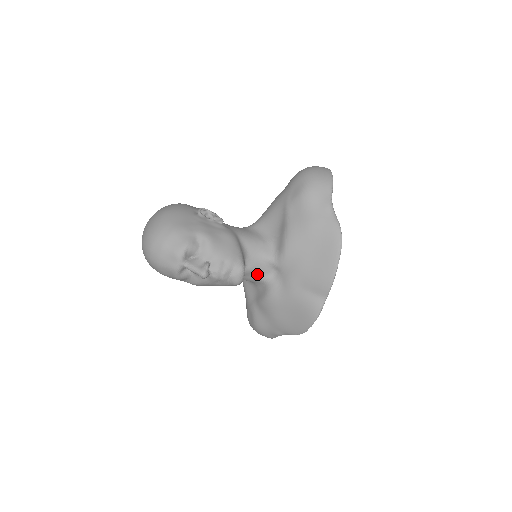
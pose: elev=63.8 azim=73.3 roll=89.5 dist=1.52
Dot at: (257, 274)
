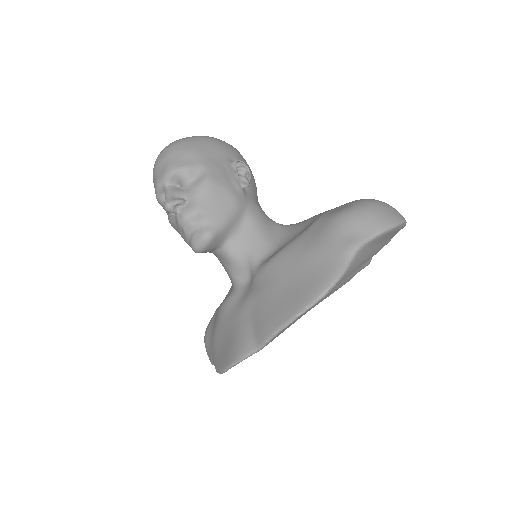
Dot at: (233, 268)
